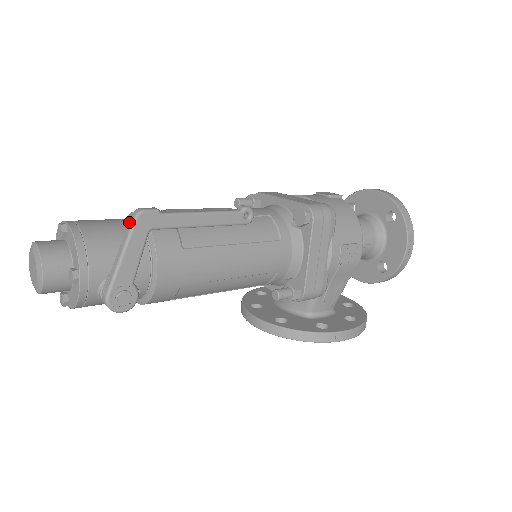
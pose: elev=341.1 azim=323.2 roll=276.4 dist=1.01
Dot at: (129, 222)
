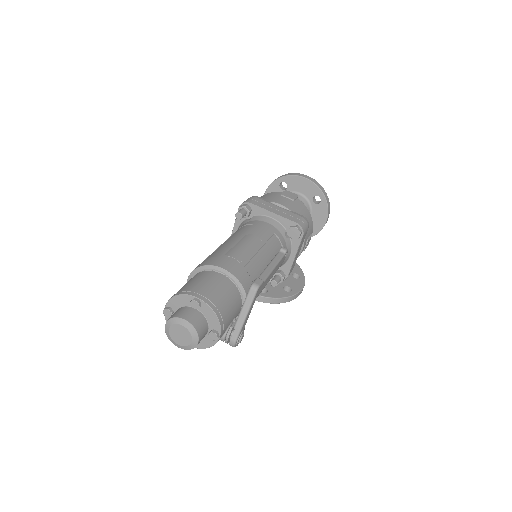
Dot at: (249, 294)
